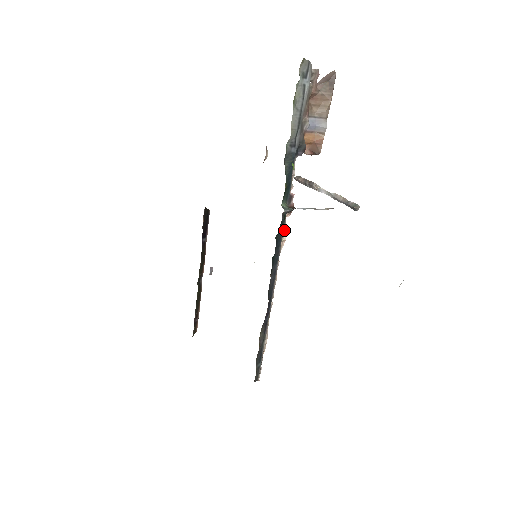
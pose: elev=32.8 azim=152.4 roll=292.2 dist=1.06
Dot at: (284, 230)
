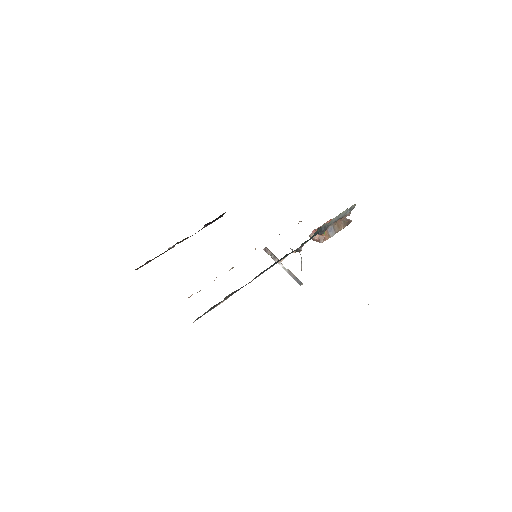
Dot at: (286, 256)
